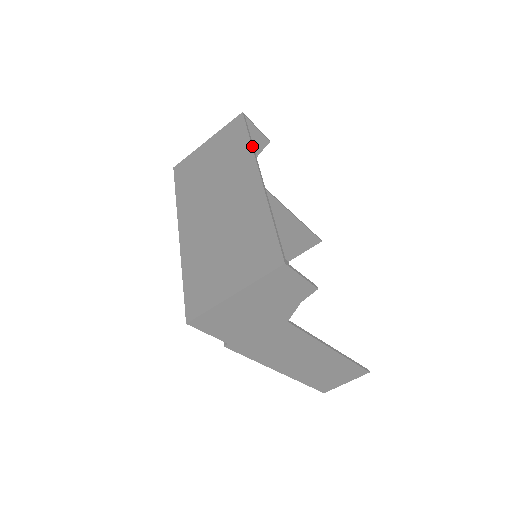
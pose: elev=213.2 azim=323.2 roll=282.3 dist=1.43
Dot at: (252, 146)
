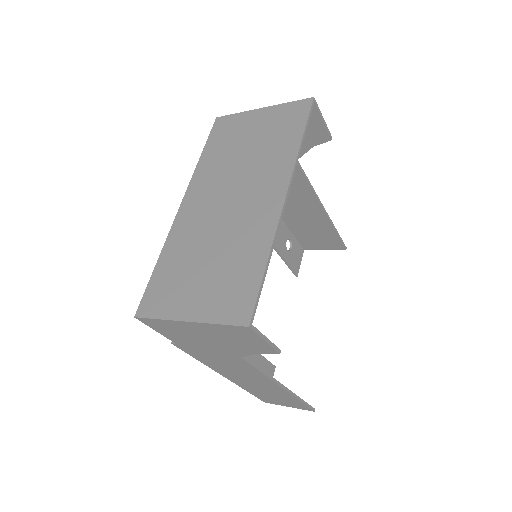
Dot at: (299, 151)
